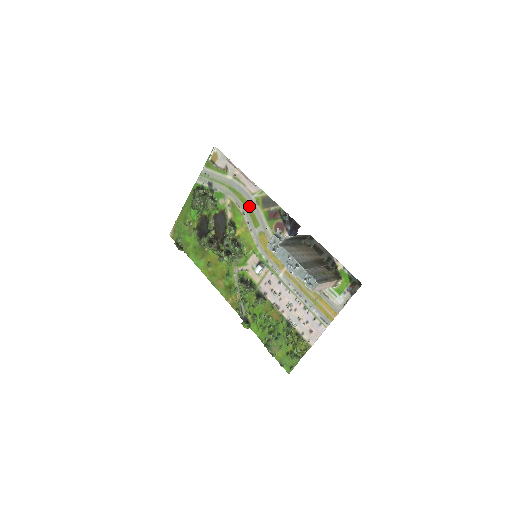
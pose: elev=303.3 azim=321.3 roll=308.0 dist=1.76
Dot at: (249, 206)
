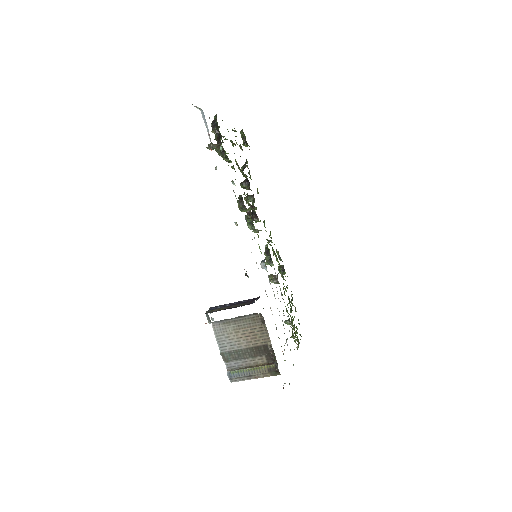
Dot at: occluded
